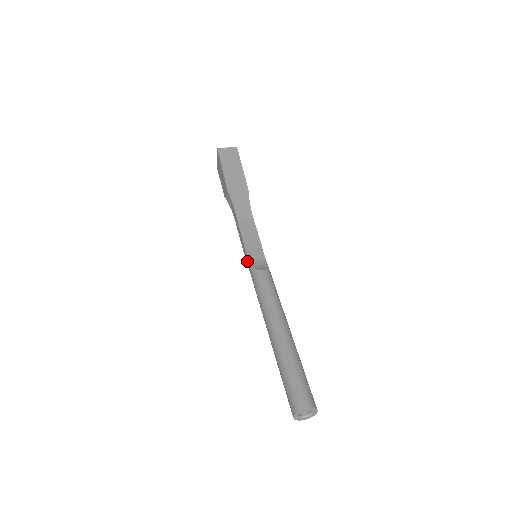
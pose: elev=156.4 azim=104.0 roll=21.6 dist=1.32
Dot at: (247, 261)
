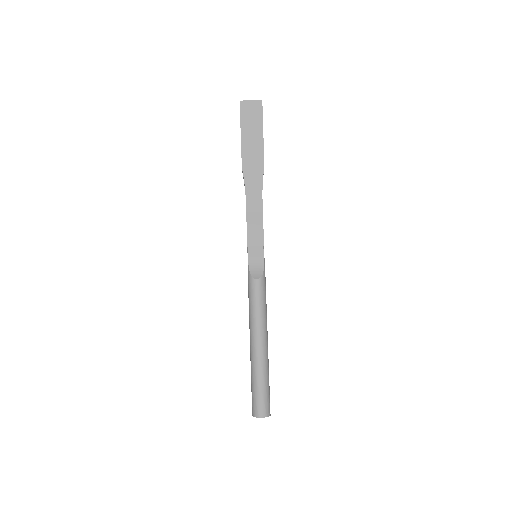
Dot at: occluded
